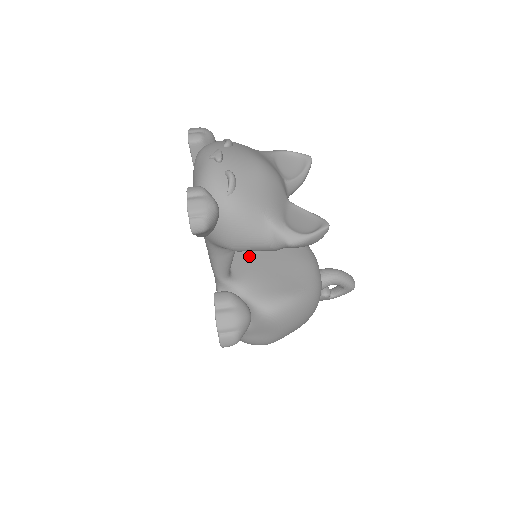
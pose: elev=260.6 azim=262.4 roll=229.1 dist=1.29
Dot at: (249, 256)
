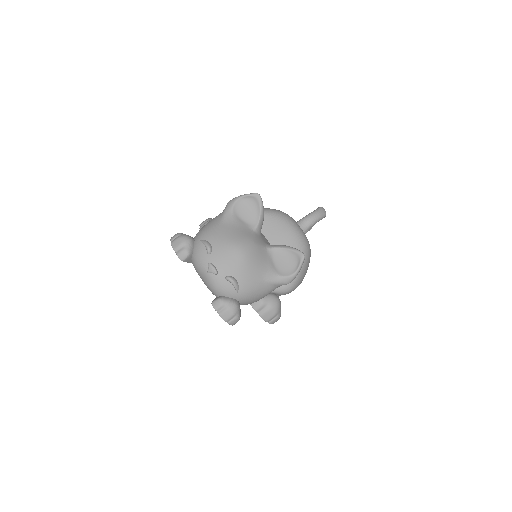
Dot at: occluded
